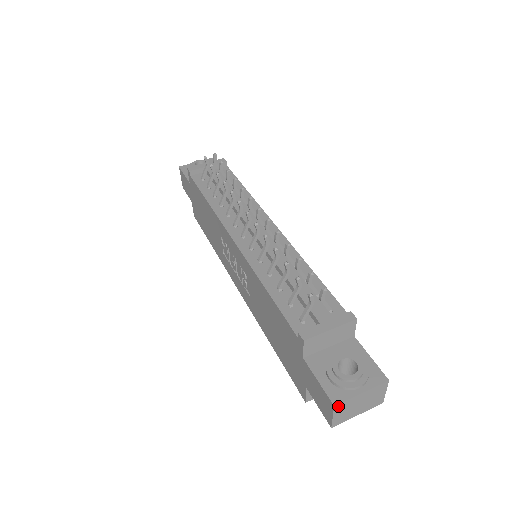
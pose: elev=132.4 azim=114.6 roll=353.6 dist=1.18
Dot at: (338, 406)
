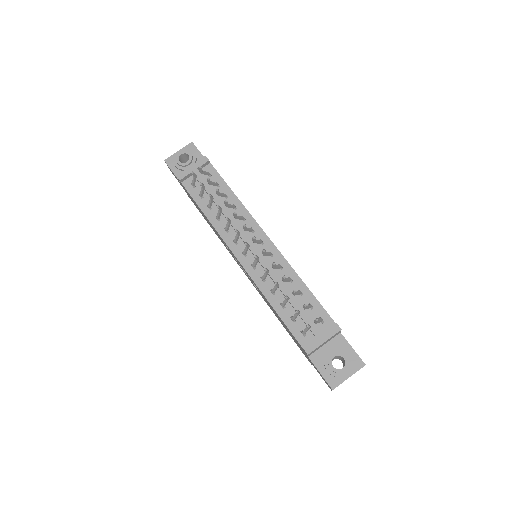
Dot at: occluded
